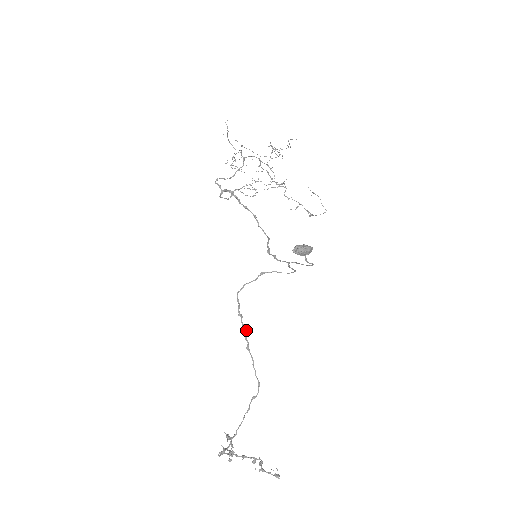
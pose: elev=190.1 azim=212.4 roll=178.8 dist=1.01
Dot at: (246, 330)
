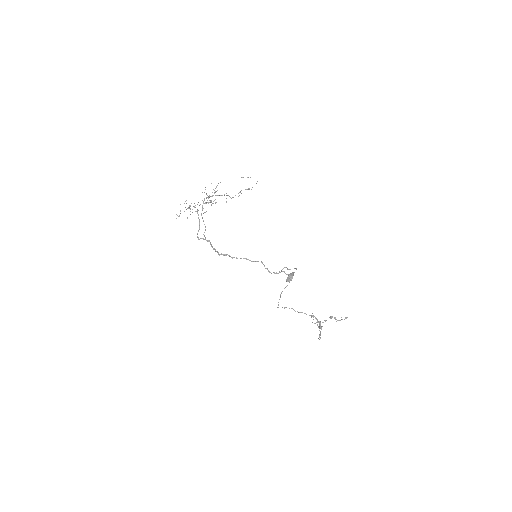
Dot at: (292, 308)
